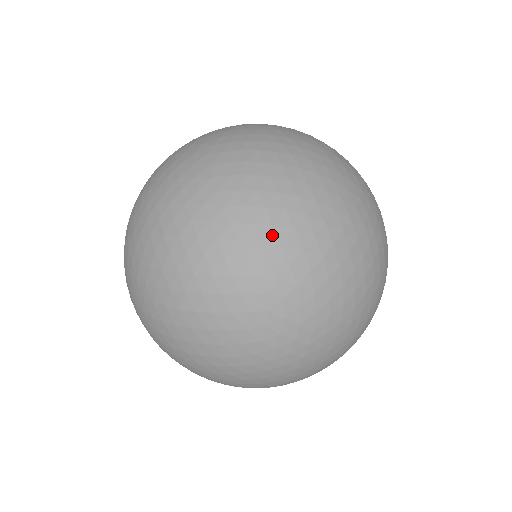
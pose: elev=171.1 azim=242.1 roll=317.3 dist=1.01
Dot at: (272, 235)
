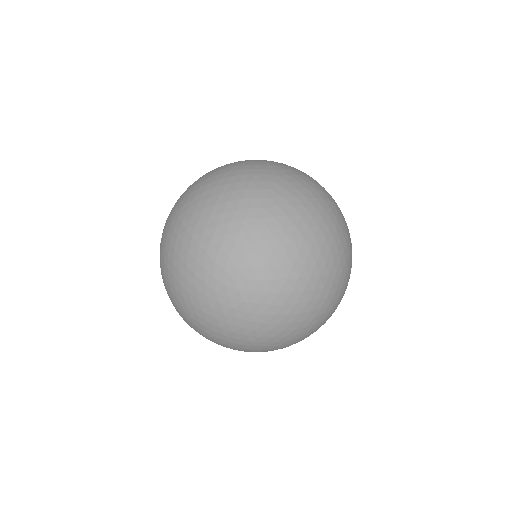
Dot at: (273, 243)
